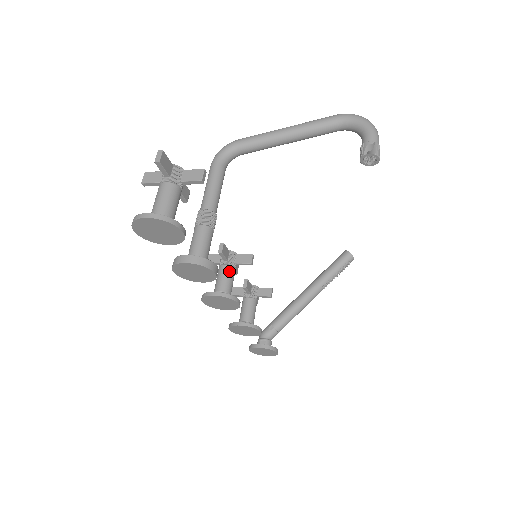
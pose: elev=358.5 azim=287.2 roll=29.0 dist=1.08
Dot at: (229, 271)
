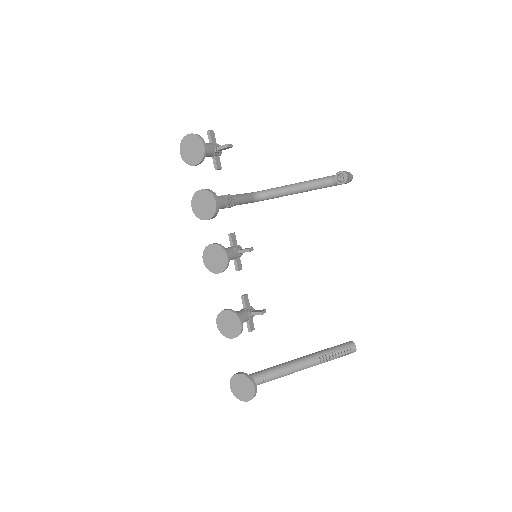
Dot at: (231, 249)
